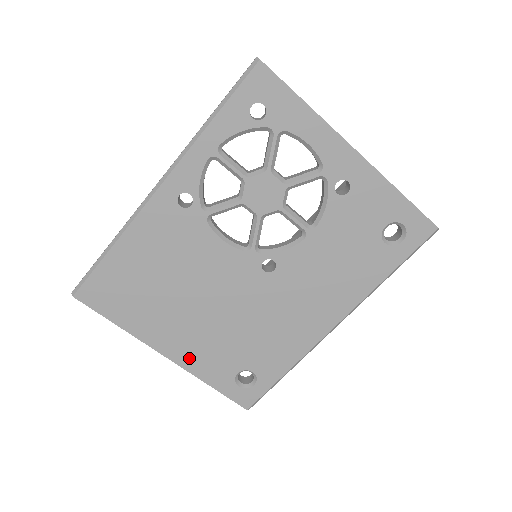
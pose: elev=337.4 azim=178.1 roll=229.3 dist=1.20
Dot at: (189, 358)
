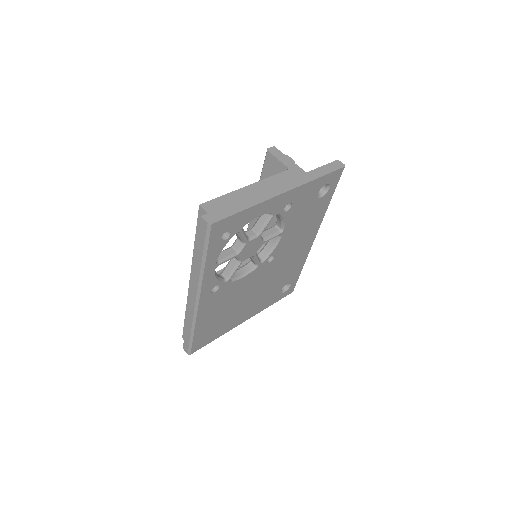
Dot at: (256, 310)
